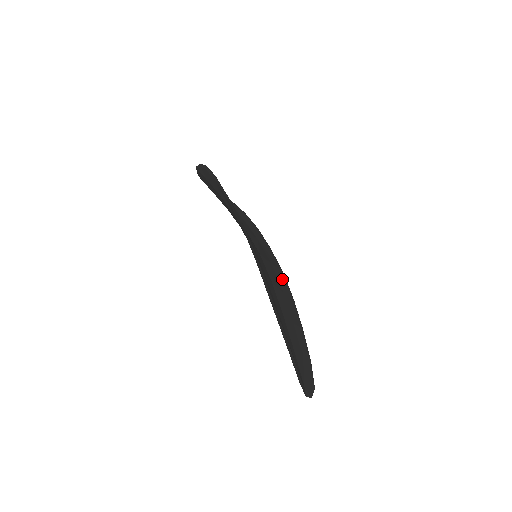
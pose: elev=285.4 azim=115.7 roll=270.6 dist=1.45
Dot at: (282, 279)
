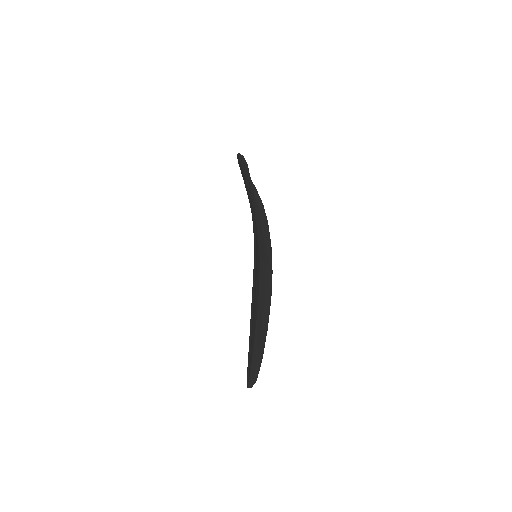
Dot at: (269, 279)
